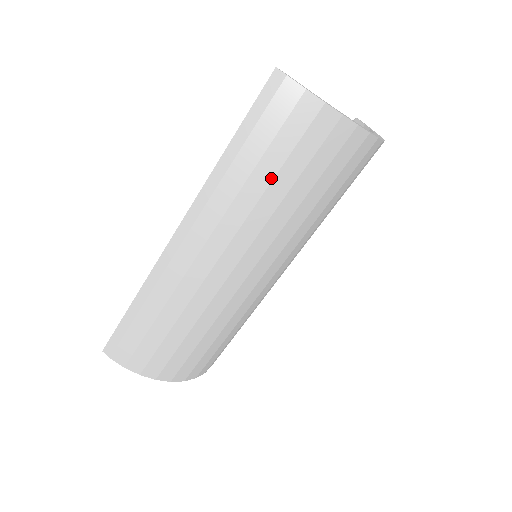
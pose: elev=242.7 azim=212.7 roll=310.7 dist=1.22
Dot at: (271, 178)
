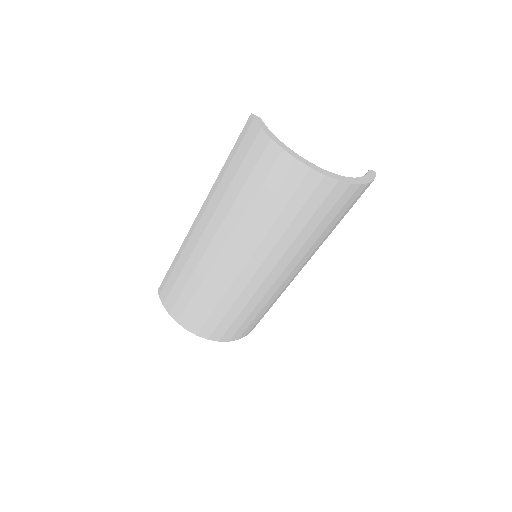
Dot at: (241, 188)
